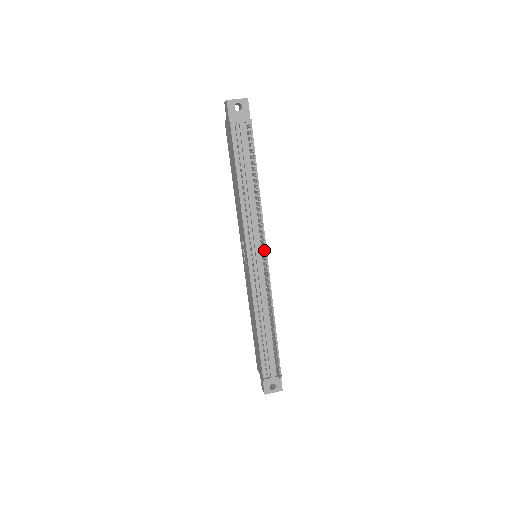
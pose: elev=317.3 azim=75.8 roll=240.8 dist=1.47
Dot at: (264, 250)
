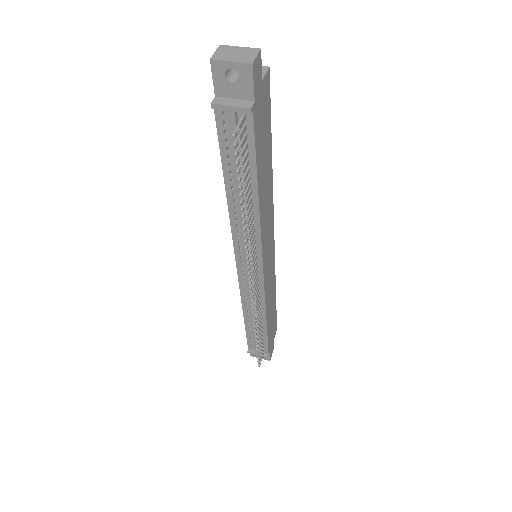
Dot at: (249, 277)
